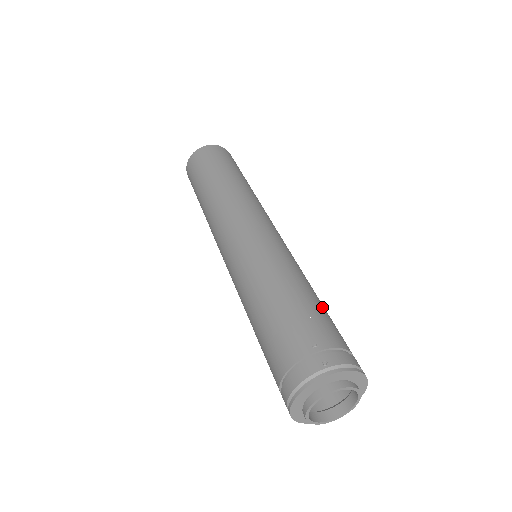
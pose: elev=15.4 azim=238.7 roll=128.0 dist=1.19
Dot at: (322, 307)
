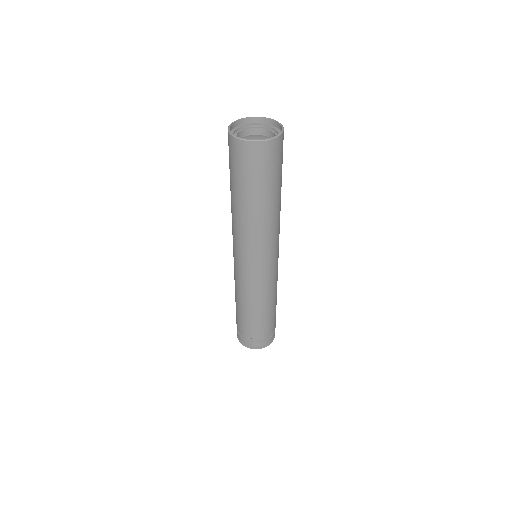
Dot at: (269, 318)
